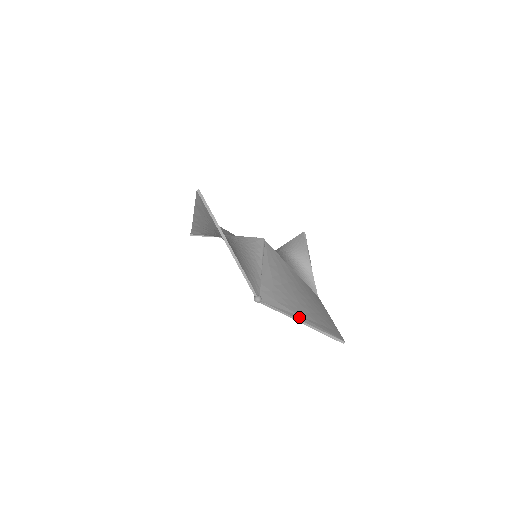
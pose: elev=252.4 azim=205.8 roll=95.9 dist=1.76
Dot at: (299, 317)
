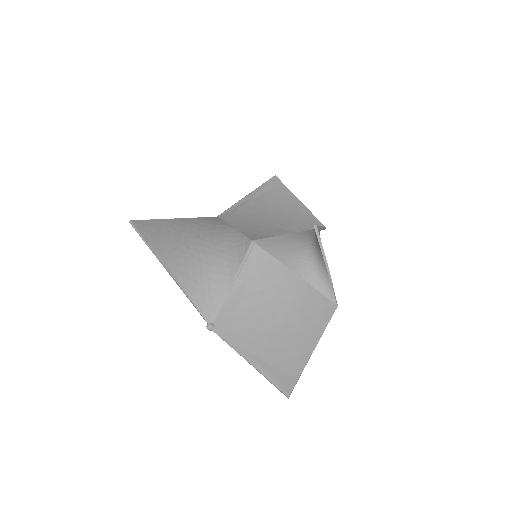
Dot at: (247, 355)
